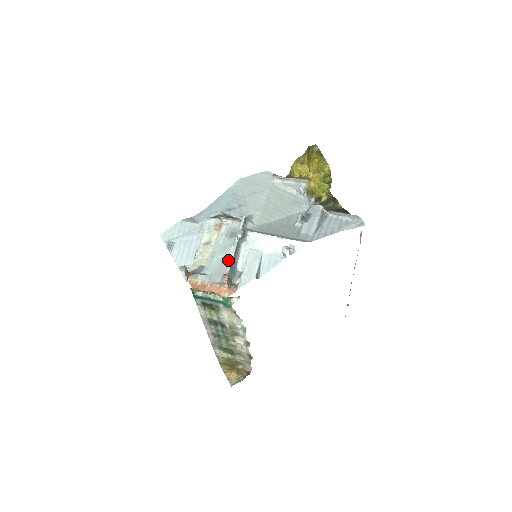
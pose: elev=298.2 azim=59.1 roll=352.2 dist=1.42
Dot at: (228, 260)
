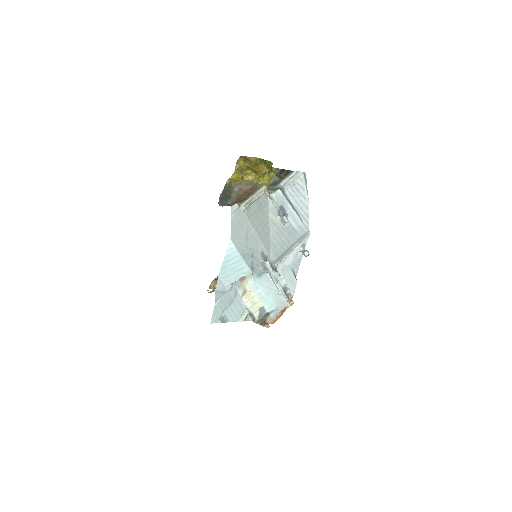
Dot at: (281, 293)
